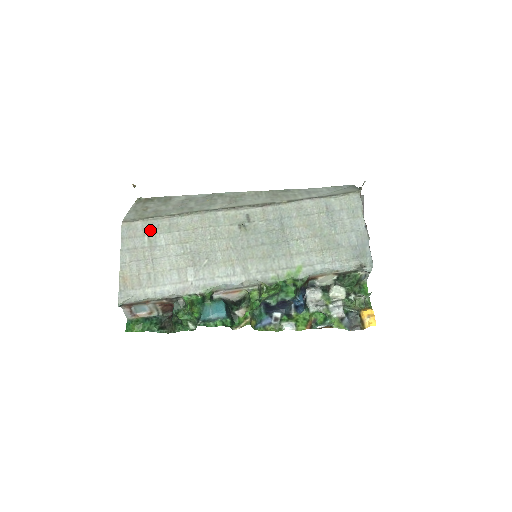
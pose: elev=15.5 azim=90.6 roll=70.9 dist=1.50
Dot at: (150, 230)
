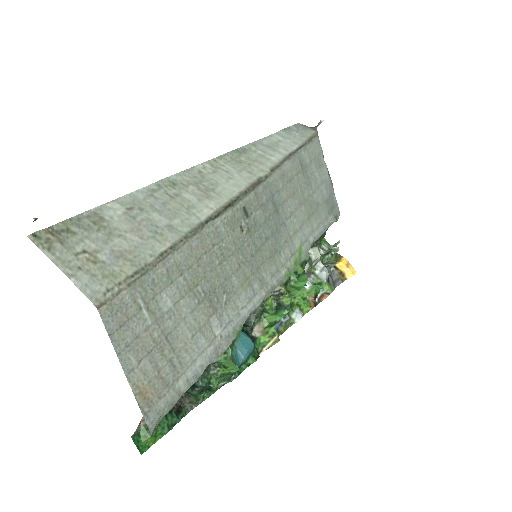
Dot at: (145, 295)
